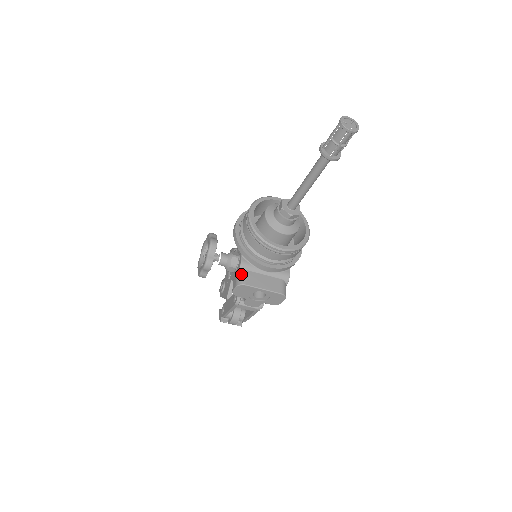
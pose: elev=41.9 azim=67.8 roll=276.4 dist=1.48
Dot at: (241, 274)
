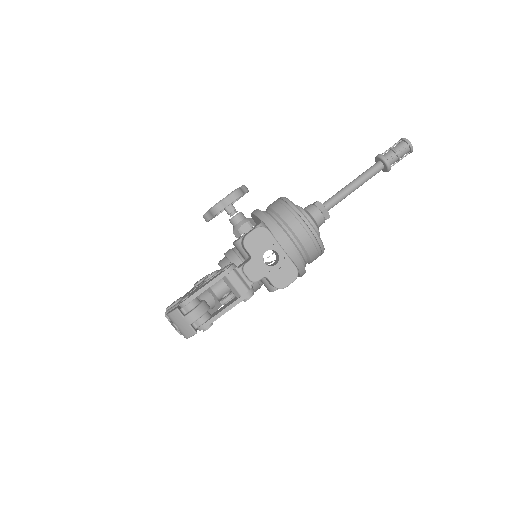
Dot at: occluded
